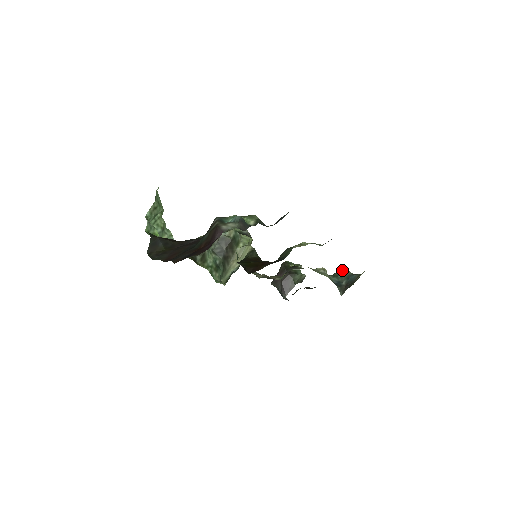
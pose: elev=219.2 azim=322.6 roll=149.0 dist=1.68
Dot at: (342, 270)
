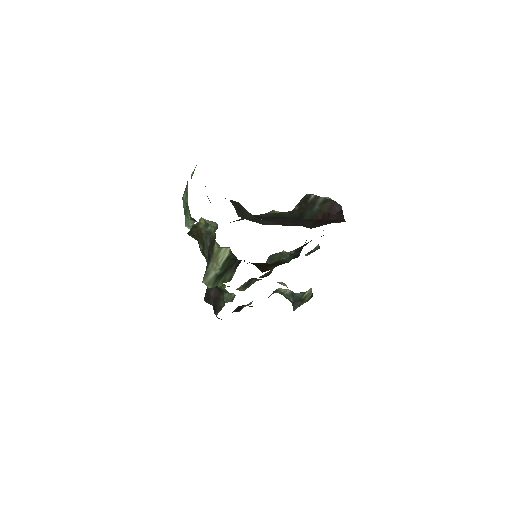
Dot at: (282, 289)
